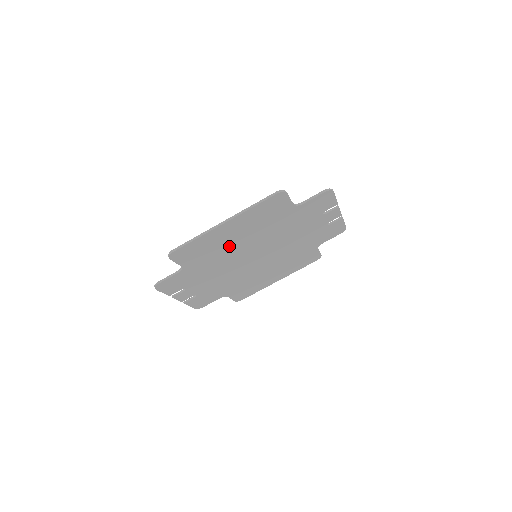
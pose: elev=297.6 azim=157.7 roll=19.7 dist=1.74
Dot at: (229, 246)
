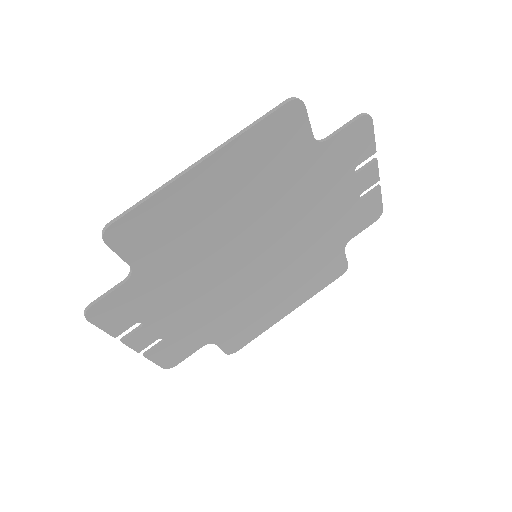
Dot at: (212, 225)
